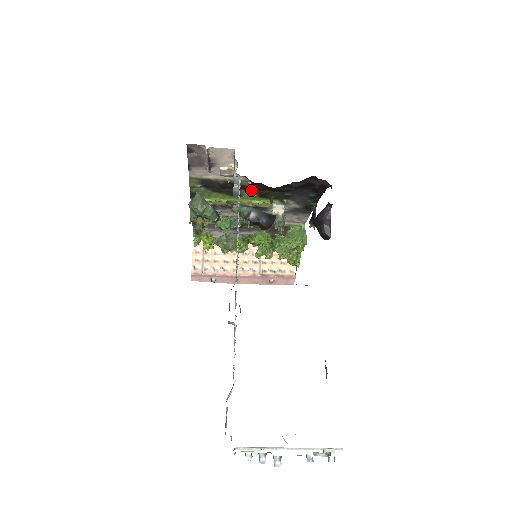
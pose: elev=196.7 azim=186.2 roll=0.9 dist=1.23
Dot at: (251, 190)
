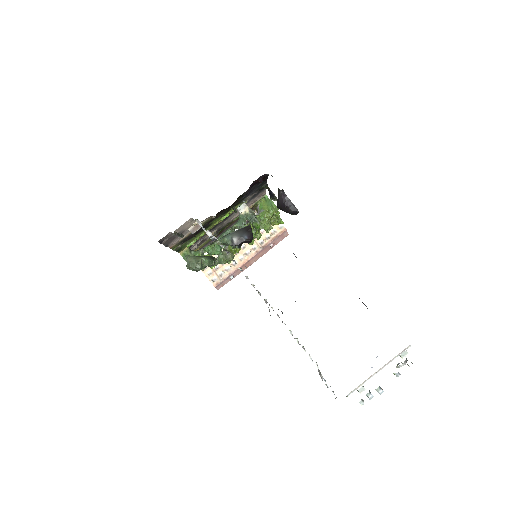
Dot at: (216, 217)
